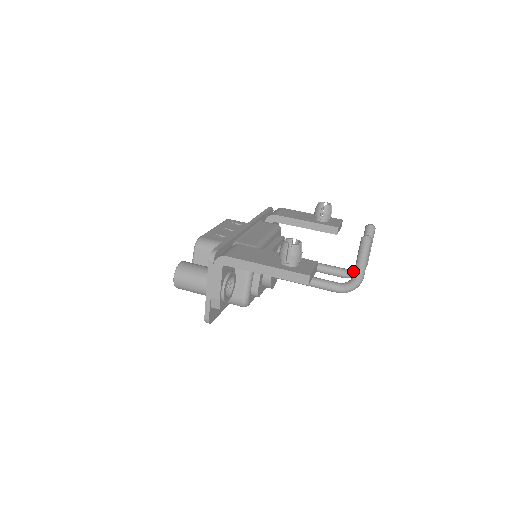
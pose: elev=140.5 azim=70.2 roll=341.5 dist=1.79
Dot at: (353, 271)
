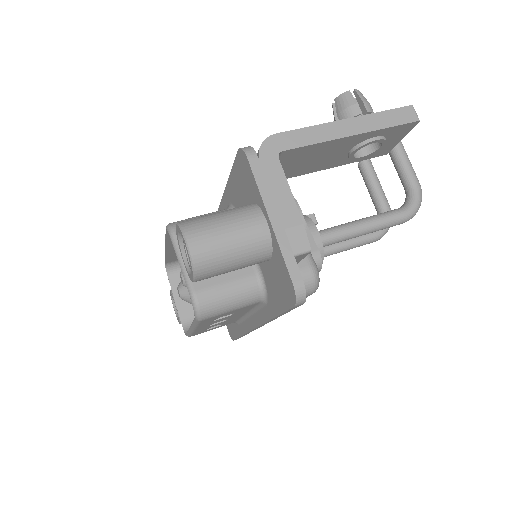
Dot at: occluded
